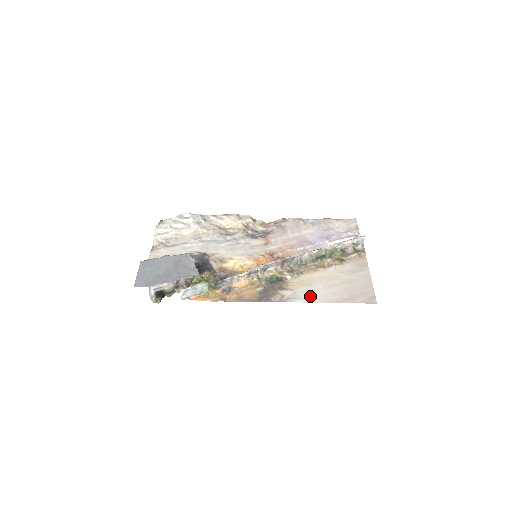
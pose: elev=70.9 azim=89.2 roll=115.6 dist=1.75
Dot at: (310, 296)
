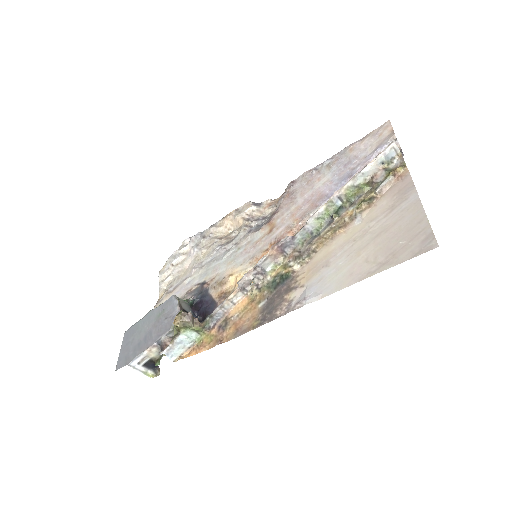
Dot at: (328, 284)
